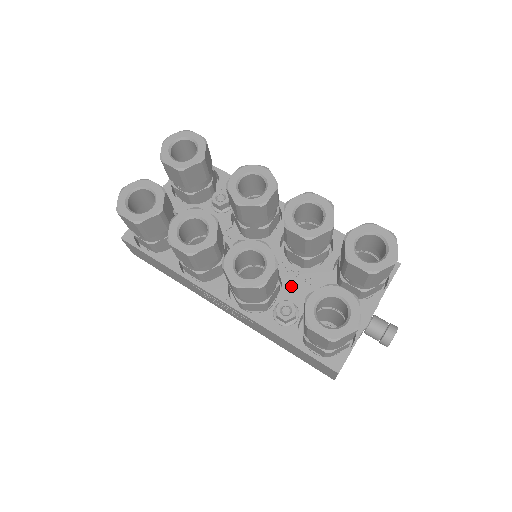
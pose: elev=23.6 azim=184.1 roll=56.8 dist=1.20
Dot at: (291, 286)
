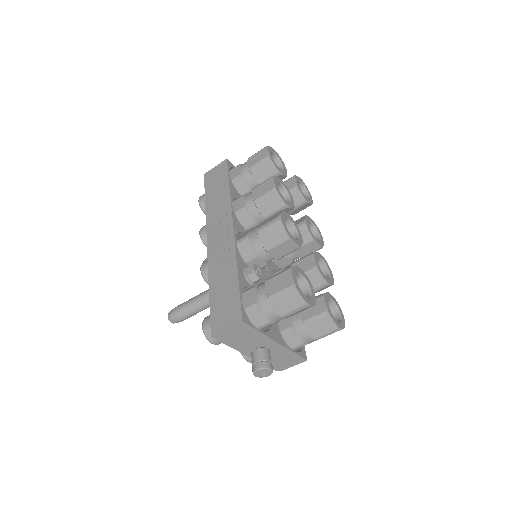
Dot at: (262, 279)
